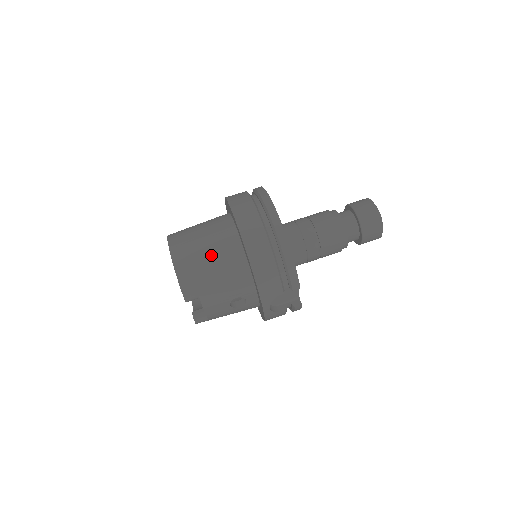
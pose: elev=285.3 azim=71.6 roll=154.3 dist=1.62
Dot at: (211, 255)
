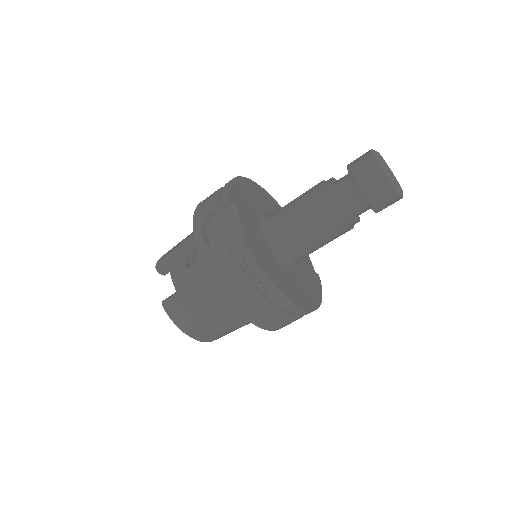
Dot at: occluded
